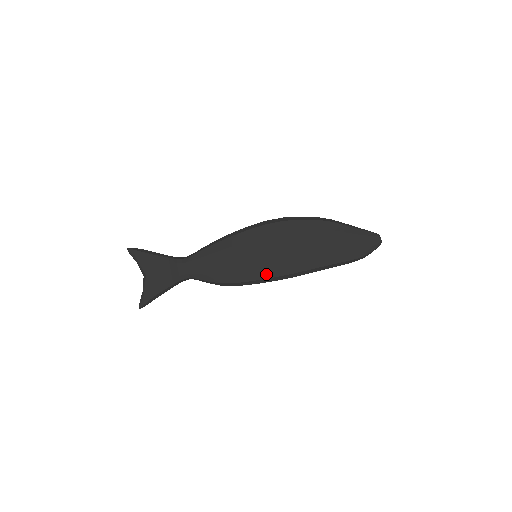
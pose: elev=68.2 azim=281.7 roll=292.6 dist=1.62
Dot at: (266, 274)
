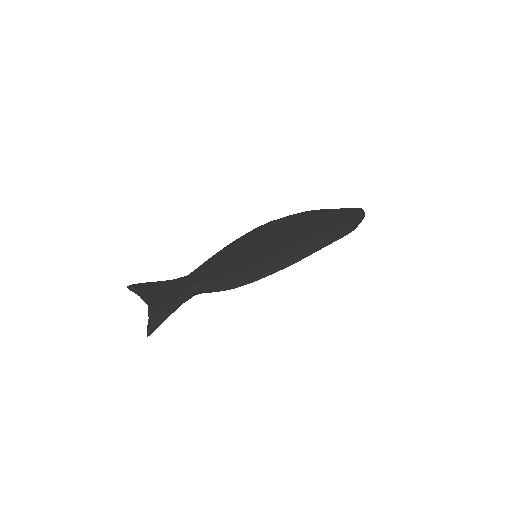
Dot at: (270, 264)
